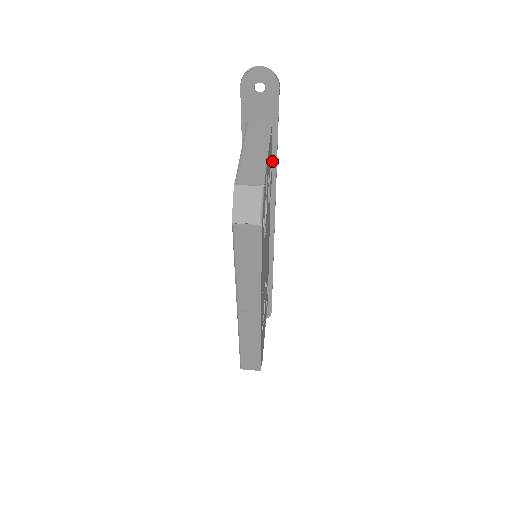
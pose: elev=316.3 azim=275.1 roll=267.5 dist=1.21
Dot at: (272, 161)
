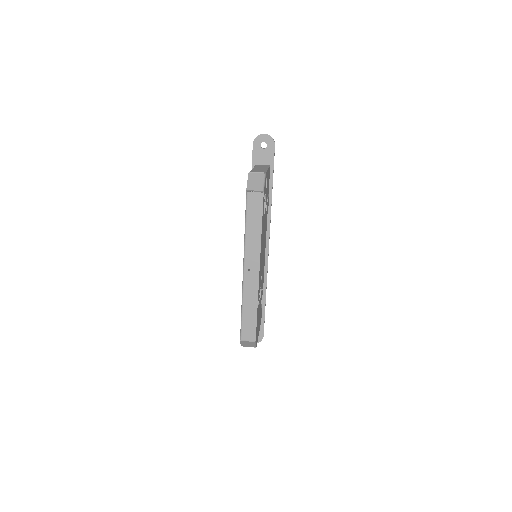
Dot at: (269, 194)
